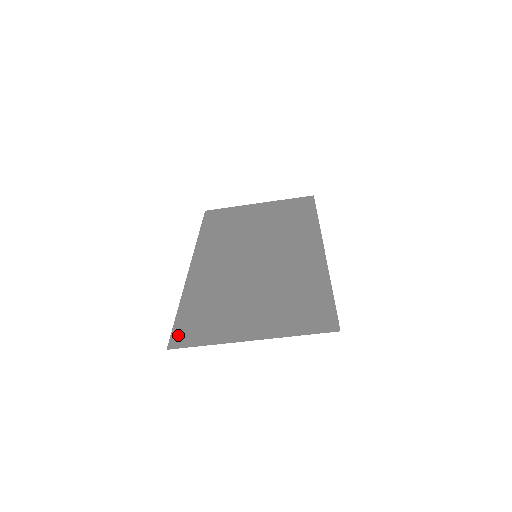
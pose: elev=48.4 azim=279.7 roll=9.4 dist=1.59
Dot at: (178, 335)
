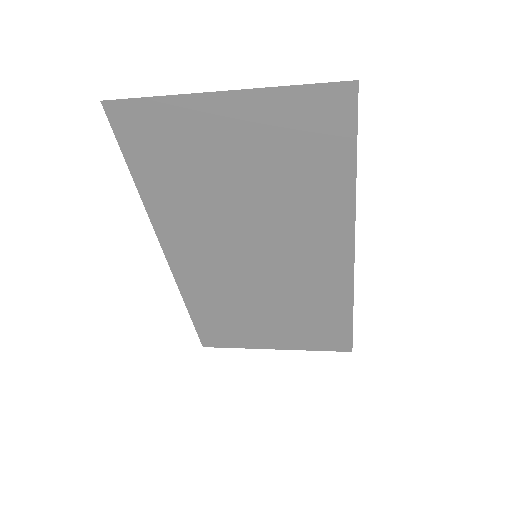
Dot at: (206, 338)
